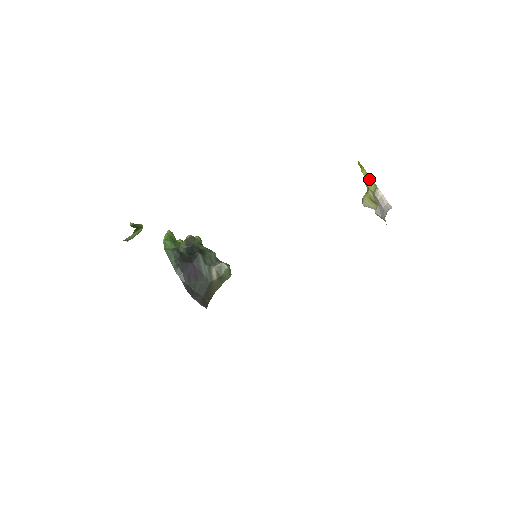
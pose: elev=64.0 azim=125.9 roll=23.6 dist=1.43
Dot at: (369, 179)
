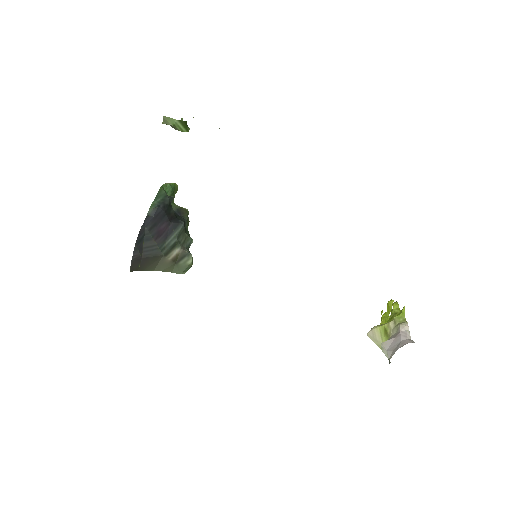
Dot at: (399, 313)
